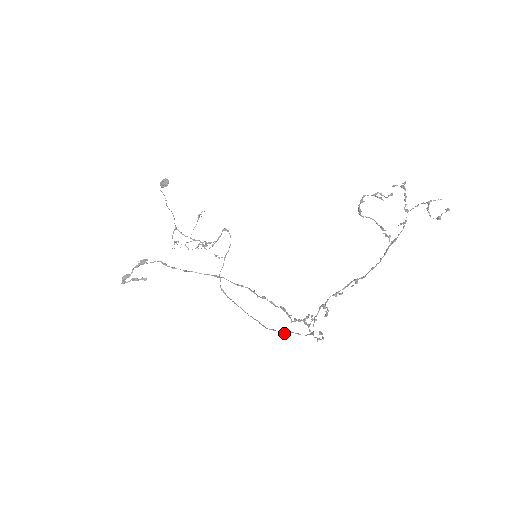
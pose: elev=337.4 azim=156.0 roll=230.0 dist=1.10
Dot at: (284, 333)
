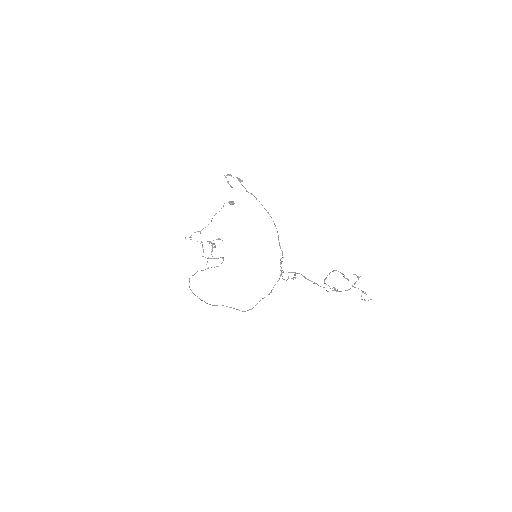
Dot at: (227, 306)
